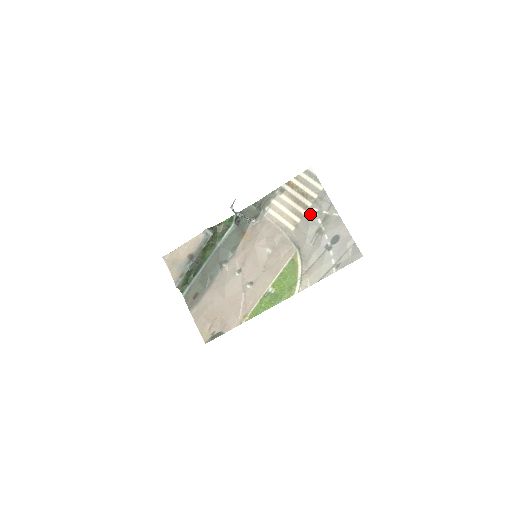
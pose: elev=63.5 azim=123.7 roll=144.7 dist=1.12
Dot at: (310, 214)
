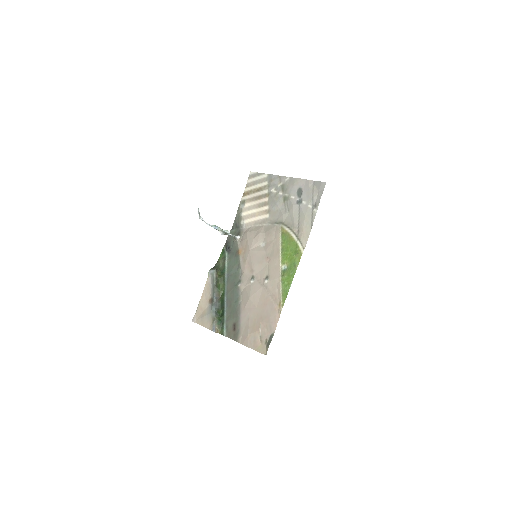
Dot at: (271, 196)
